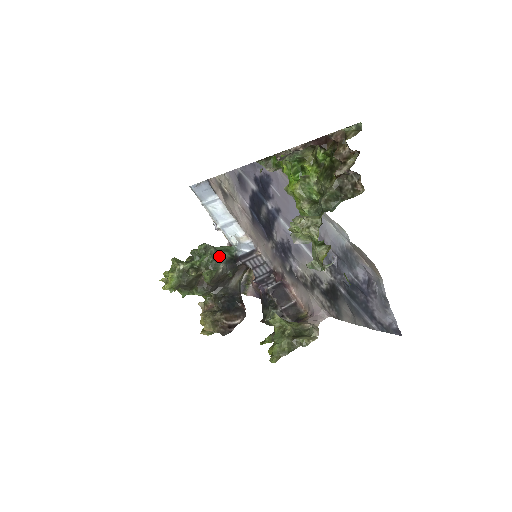
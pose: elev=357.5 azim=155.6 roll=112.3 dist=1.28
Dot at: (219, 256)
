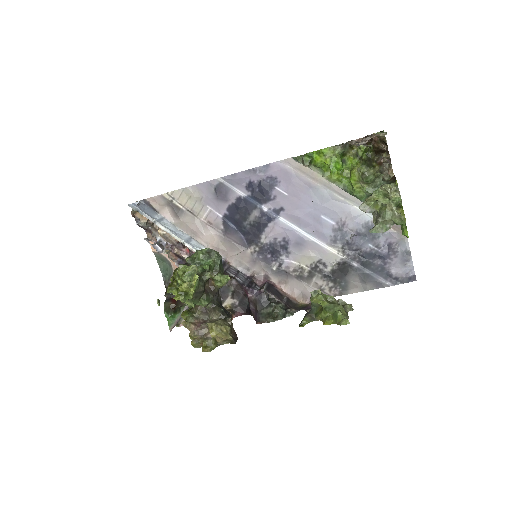
Dot at: occluded
